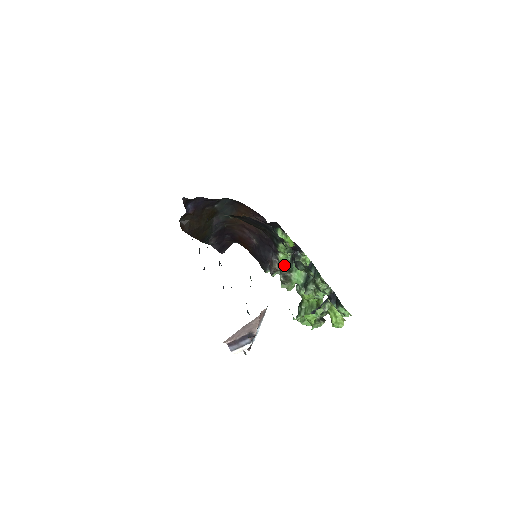
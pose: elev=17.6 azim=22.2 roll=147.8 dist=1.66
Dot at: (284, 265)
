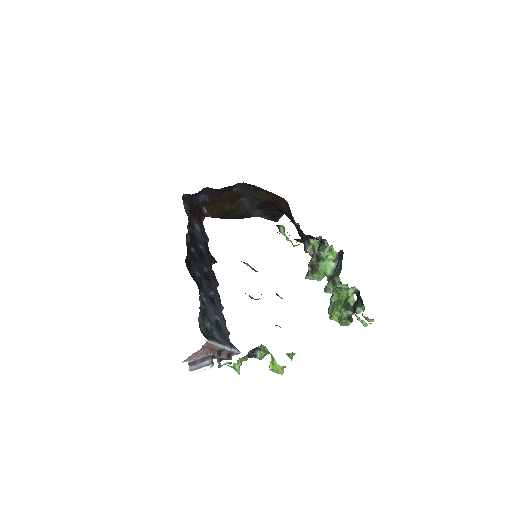
Dot at: (316, 250)
